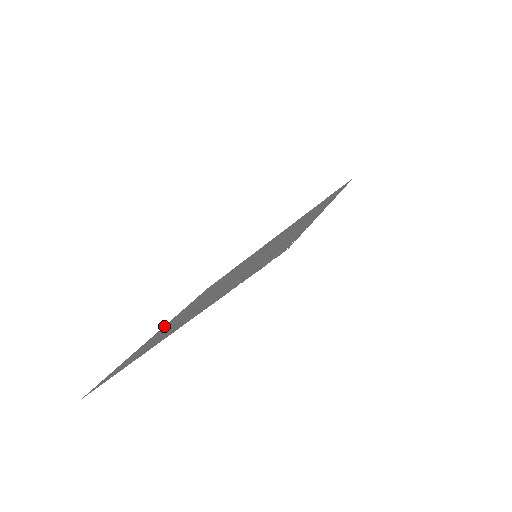
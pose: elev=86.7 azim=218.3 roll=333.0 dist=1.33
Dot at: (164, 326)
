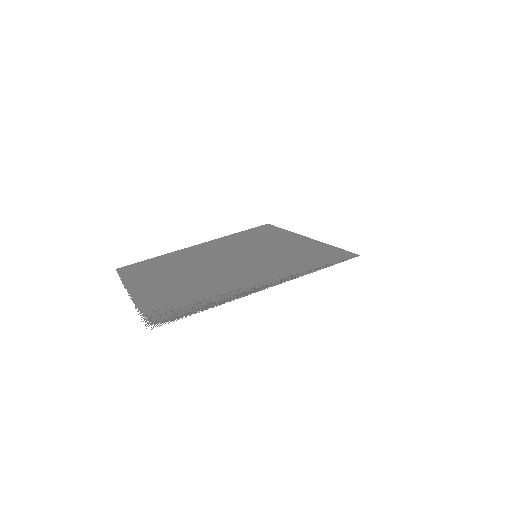
Dot at: (202, 244)
